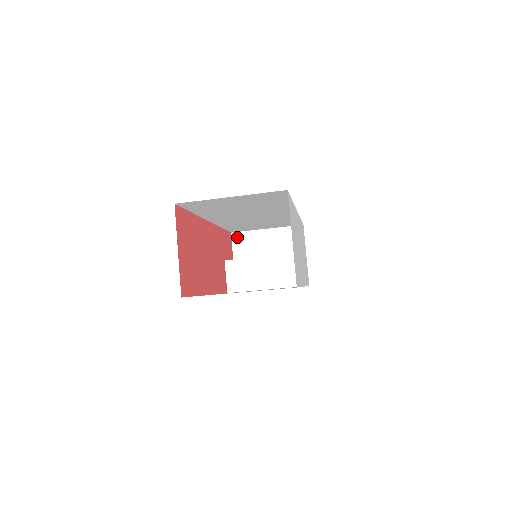
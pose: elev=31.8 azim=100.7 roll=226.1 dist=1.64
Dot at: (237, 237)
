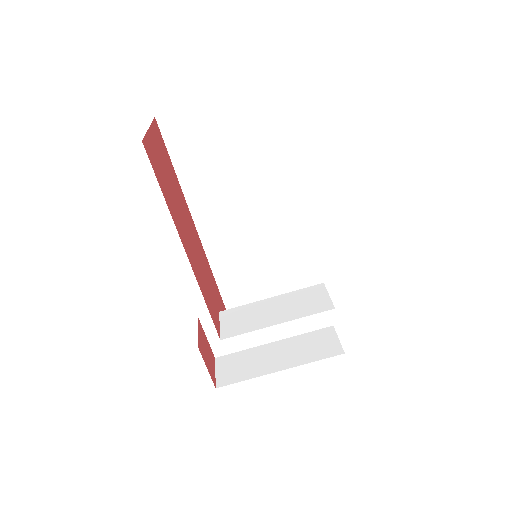
Dot at: occluded
